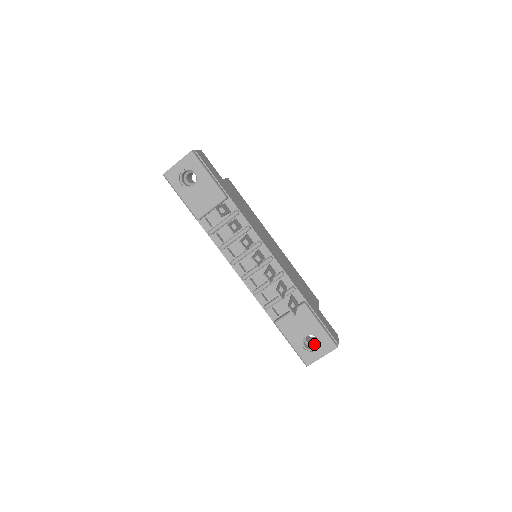
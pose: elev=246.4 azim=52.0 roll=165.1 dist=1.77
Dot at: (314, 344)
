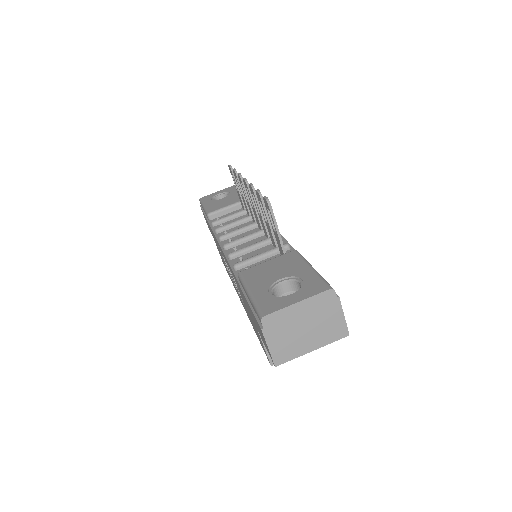
Dot at: occluded
